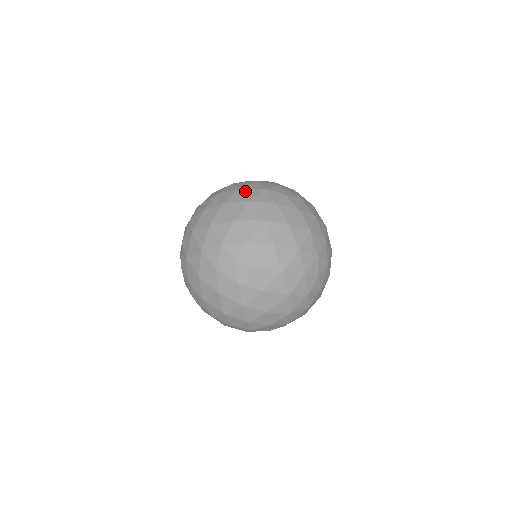
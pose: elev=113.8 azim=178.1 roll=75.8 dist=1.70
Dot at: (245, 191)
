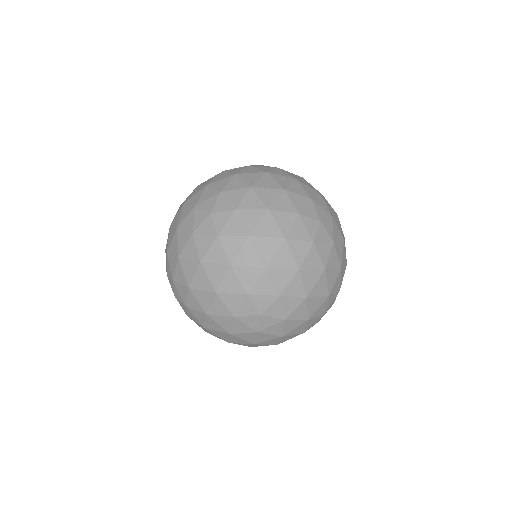
Dot at: occluded
